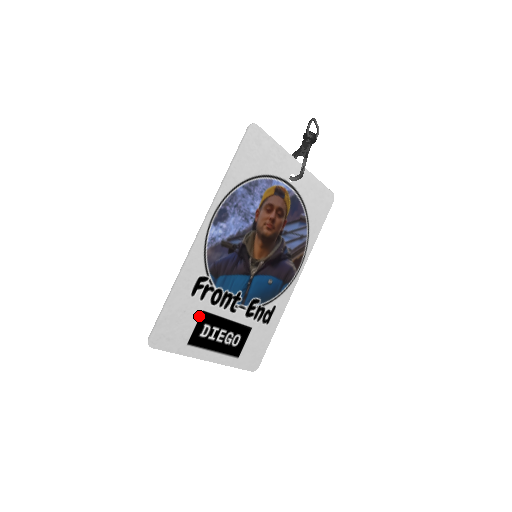
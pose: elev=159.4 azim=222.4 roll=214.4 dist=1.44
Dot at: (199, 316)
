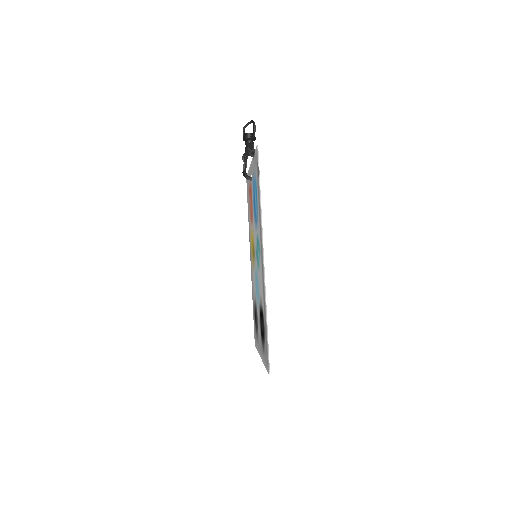
Dot at: occluded
